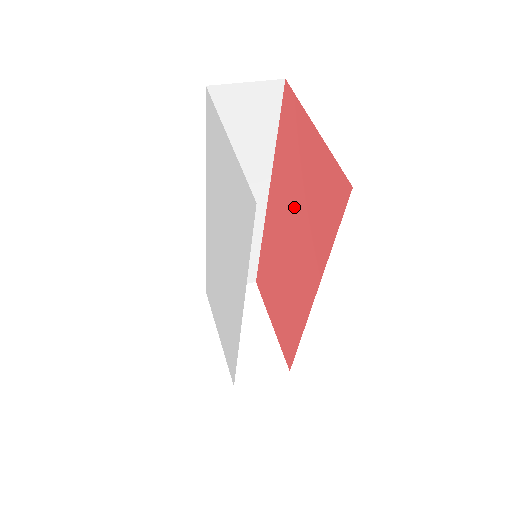
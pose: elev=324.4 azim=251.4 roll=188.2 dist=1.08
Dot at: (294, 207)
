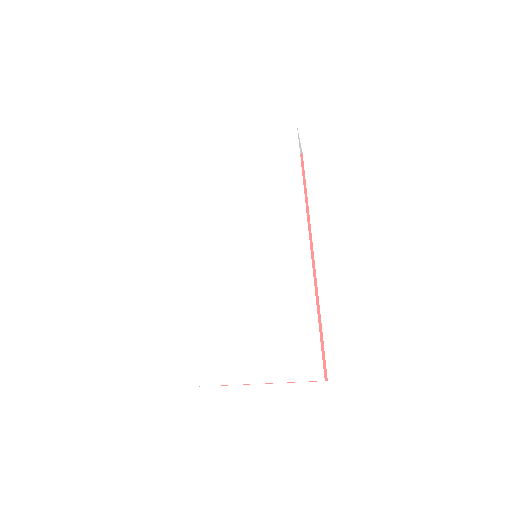
Dot at: occluded
